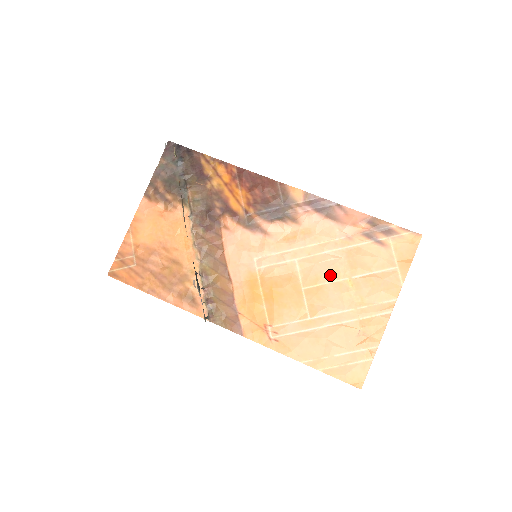
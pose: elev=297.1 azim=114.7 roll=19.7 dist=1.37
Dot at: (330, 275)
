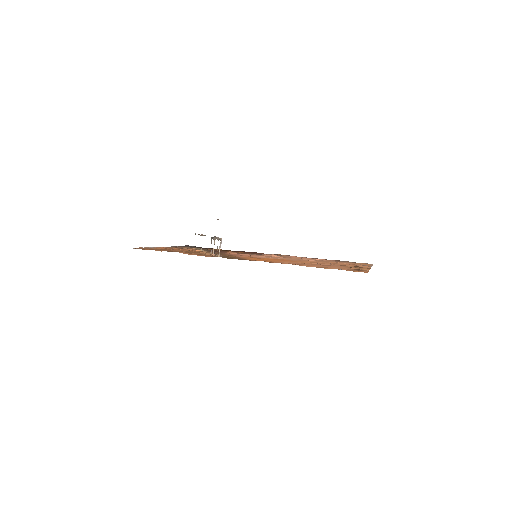
Dot at: (316, 261)
